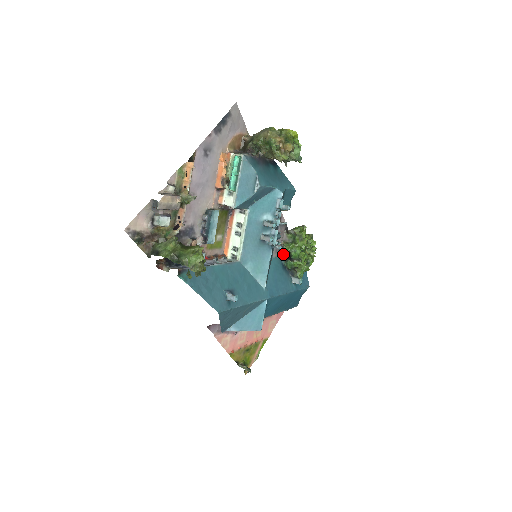
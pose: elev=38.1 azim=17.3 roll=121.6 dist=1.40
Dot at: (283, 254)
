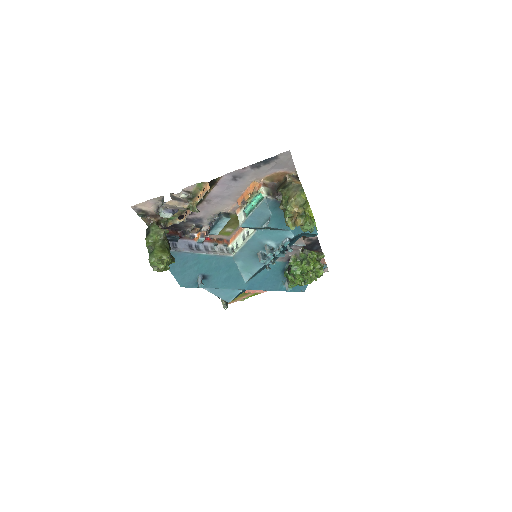
Dot at: occluded
